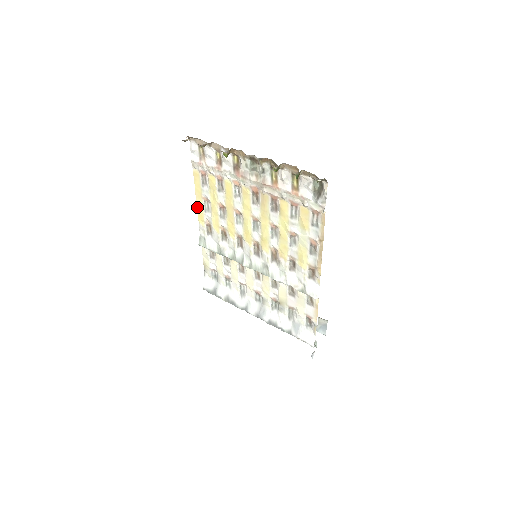
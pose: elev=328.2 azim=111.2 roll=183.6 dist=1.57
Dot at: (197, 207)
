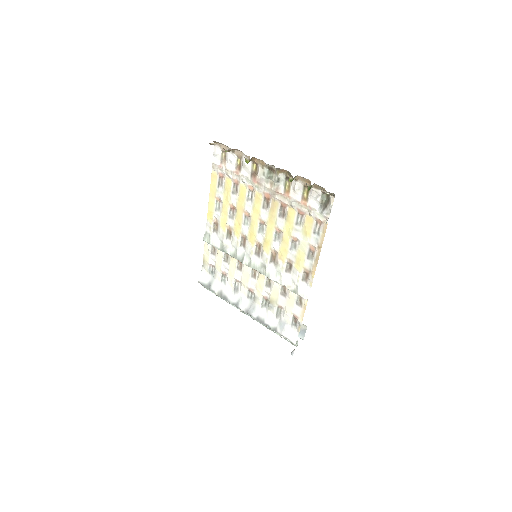
Dot at: (208, 205)
